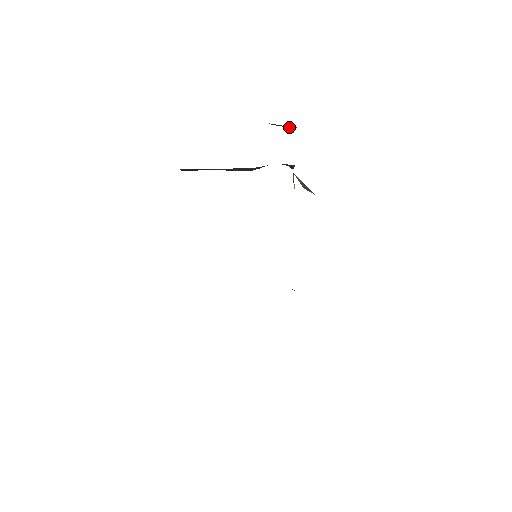
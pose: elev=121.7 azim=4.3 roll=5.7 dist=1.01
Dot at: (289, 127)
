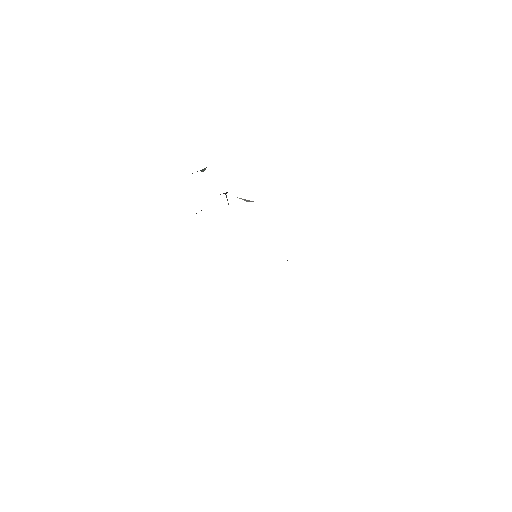
Dot at: (203, 169)
